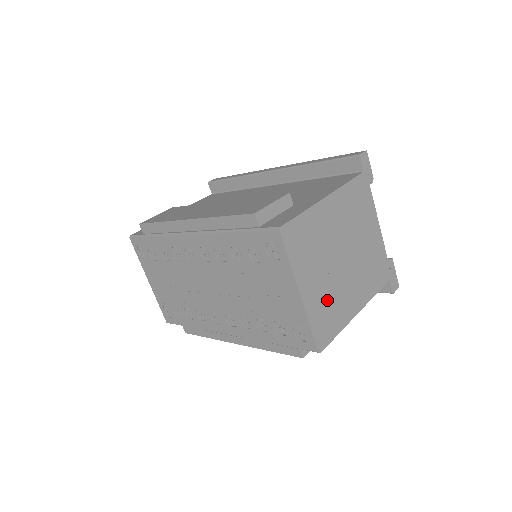
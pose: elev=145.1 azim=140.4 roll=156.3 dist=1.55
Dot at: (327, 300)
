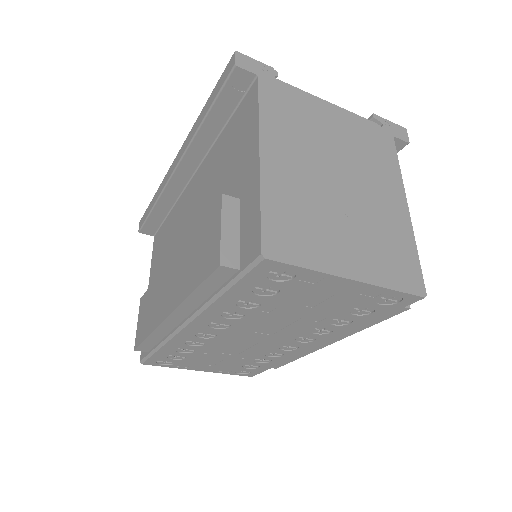
Dot at: (376, 243)
